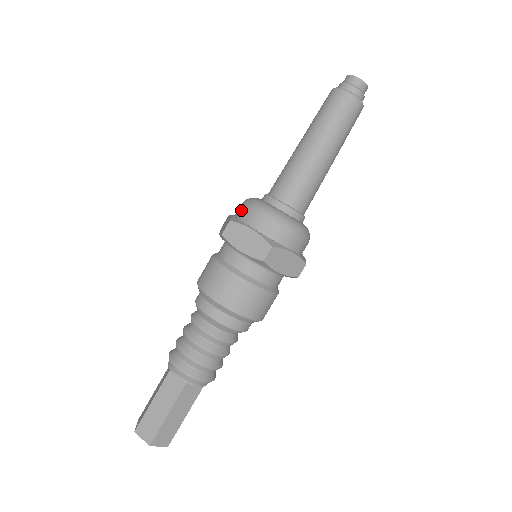
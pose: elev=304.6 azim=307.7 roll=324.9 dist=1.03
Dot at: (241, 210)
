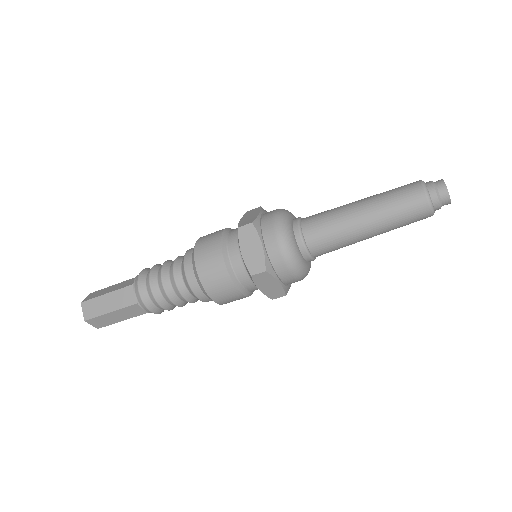
Dot at: (269, 218)
